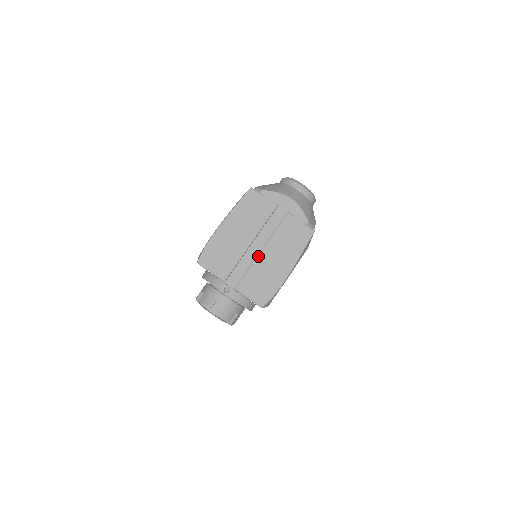
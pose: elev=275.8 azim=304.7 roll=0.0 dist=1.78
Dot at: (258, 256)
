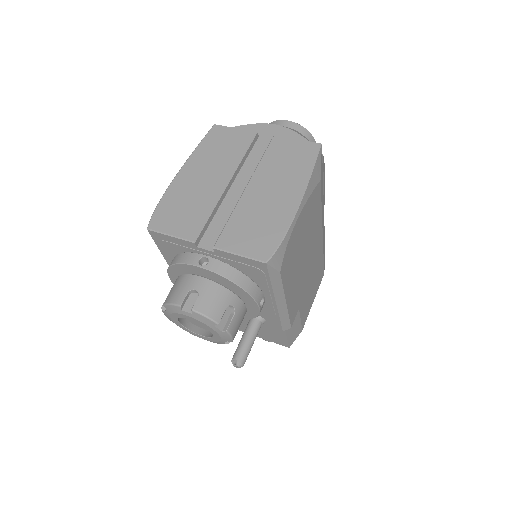
Dot at: (242, 195)
